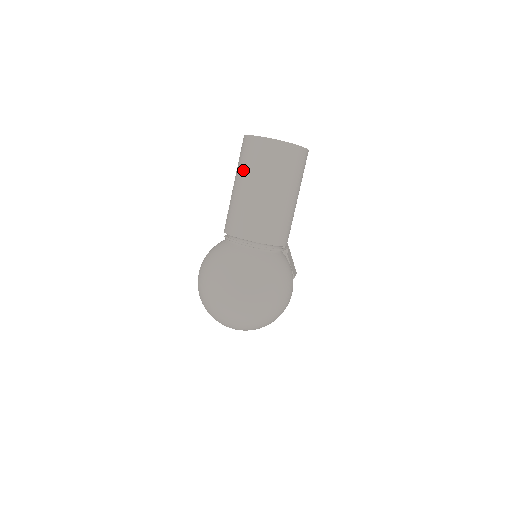
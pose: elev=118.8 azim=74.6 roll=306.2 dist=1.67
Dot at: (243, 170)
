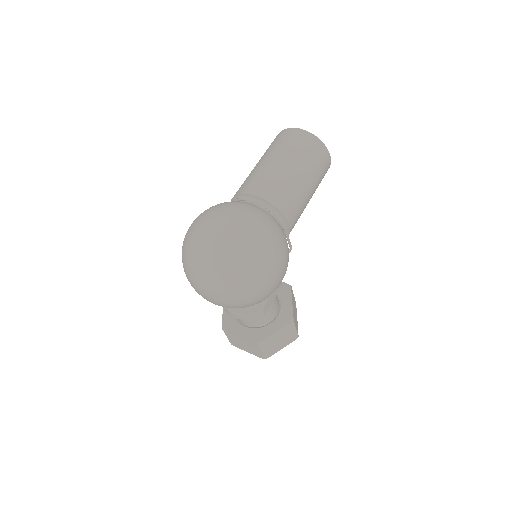
Dot at: (266, 152)
